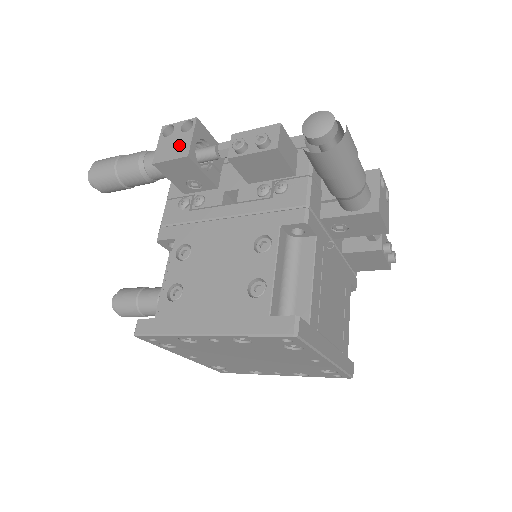
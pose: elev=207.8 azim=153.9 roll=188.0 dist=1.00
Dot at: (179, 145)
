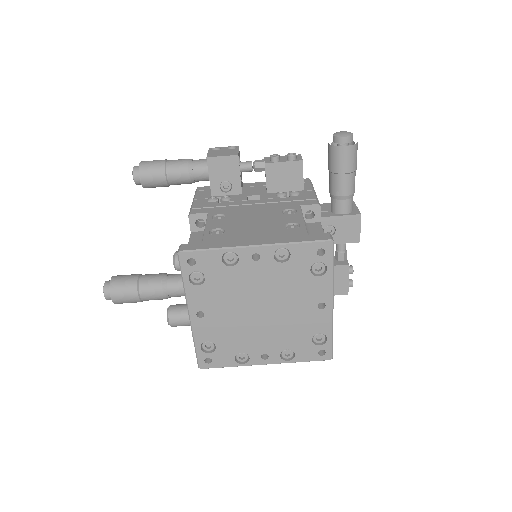
Dot at: (228, 152)
